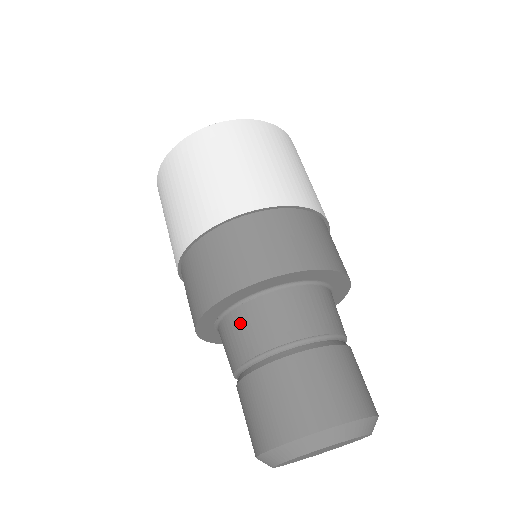
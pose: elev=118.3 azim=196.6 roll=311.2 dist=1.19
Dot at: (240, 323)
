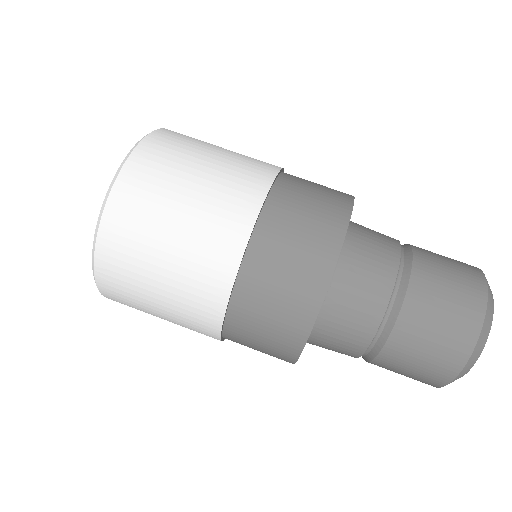
Dot at: (333, 327)
